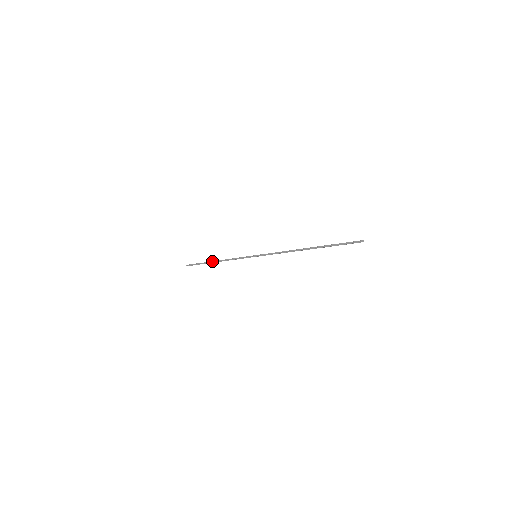
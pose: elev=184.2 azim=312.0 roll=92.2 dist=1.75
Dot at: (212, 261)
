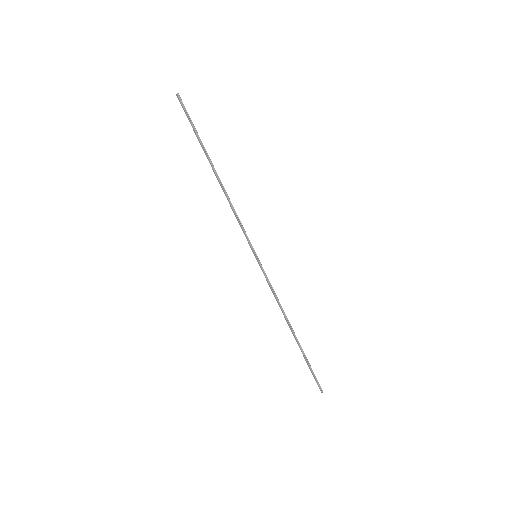
Dot at: (212, 167)
